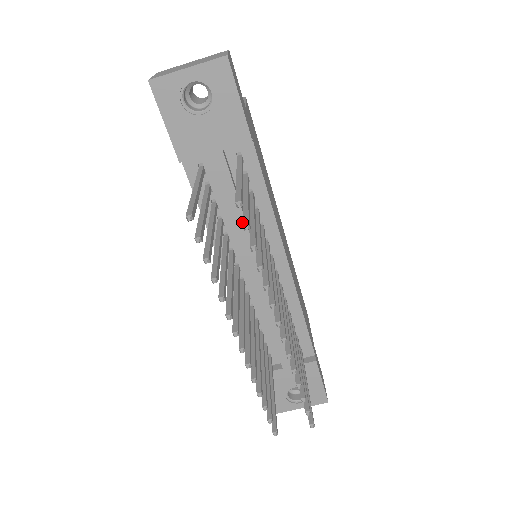
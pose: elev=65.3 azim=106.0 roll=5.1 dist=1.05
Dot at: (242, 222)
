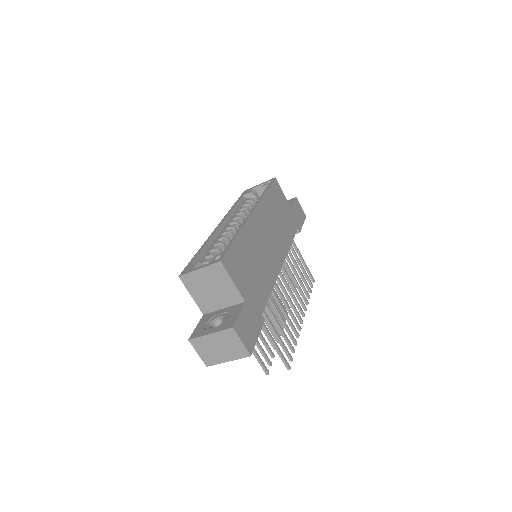
Dot at: occluded
